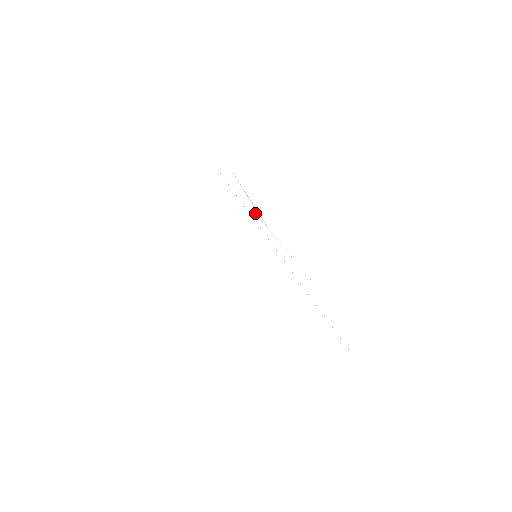
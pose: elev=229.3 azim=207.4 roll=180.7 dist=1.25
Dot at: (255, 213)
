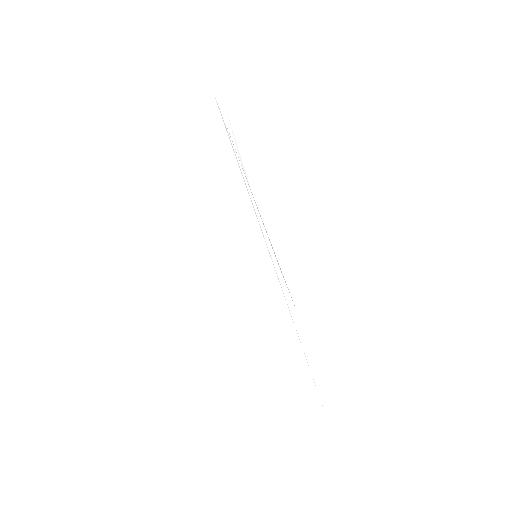
Dot at: (248, 186)
